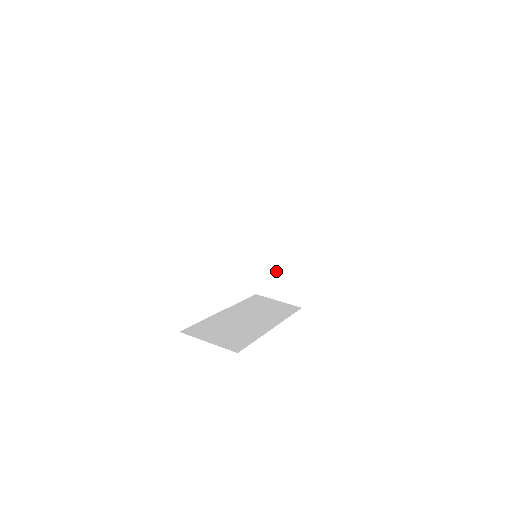
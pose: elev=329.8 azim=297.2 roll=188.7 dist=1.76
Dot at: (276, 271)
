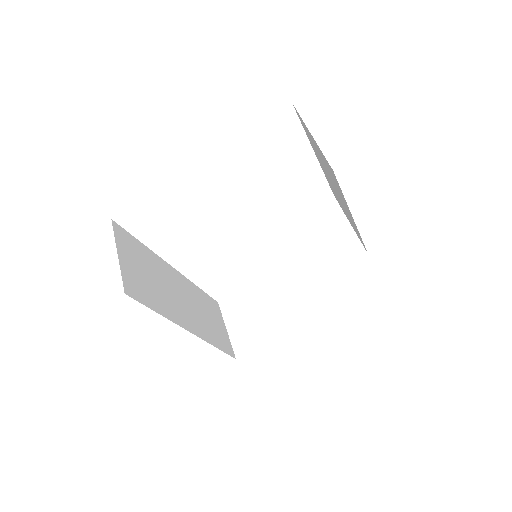
Dot at: (257, 304)
